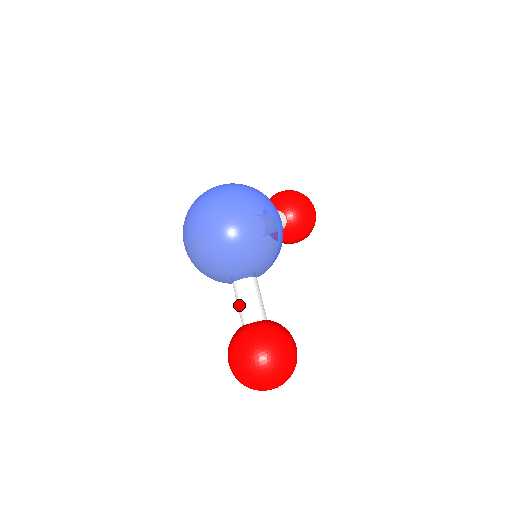
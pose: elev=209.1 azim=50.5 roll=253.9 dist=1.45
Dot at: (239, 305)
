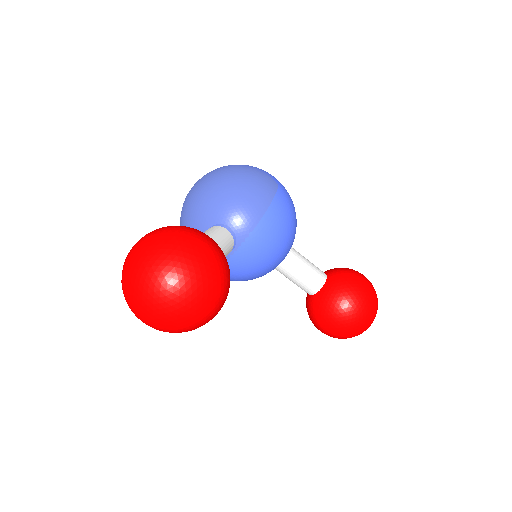
Dot at: occluded
